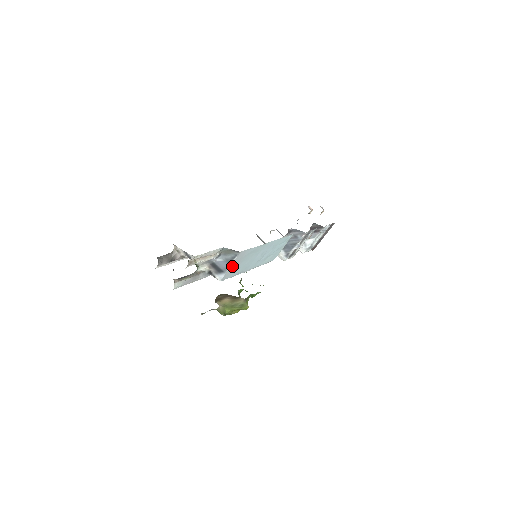
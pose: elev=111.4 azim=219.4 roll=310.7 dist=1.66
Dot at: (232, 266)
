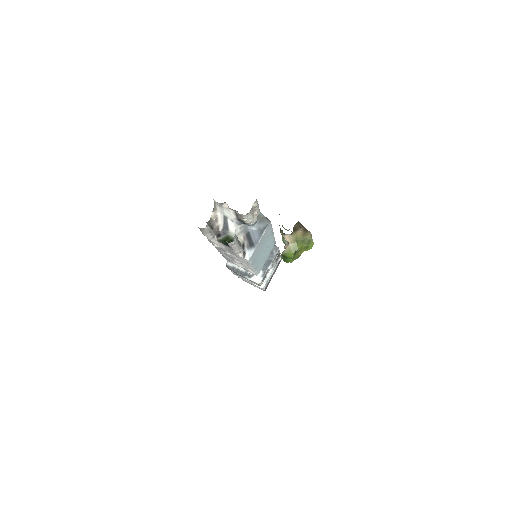
Dot at: (260, 241)
